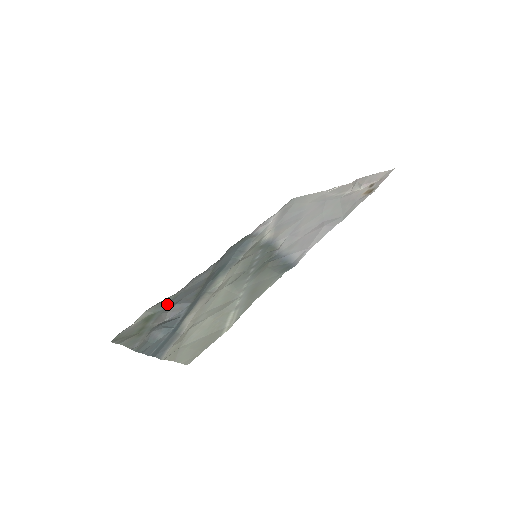
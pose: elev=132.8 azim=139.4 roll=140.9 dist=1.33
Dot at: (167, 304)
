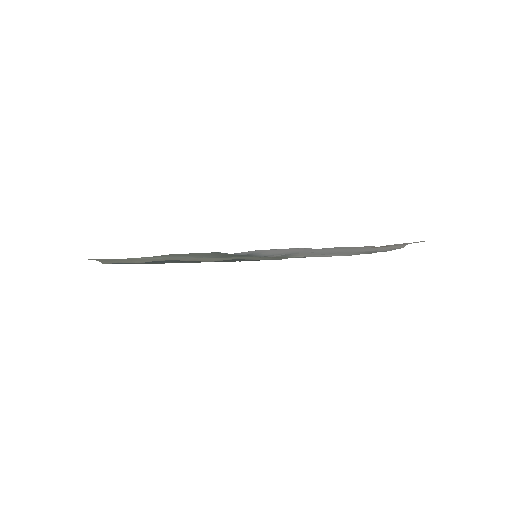
Dot at: (186, 262)
